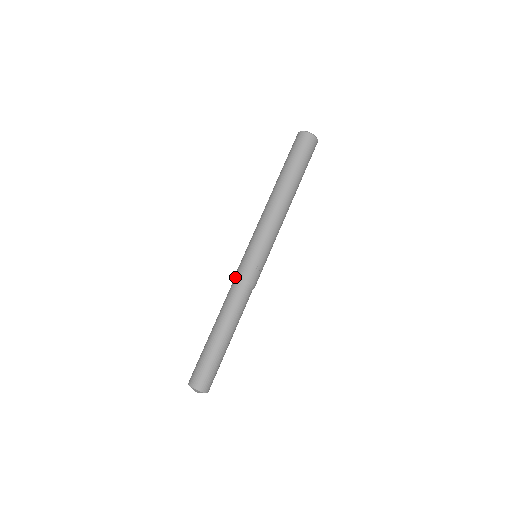
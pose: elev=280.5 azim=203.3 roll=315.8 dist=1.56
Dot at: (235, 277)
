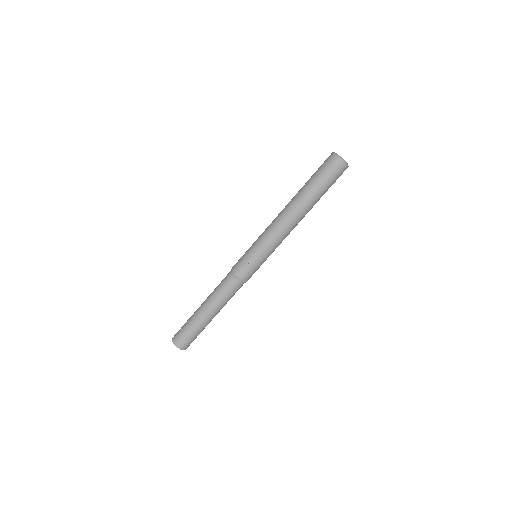
Dot at: (232, 267)
